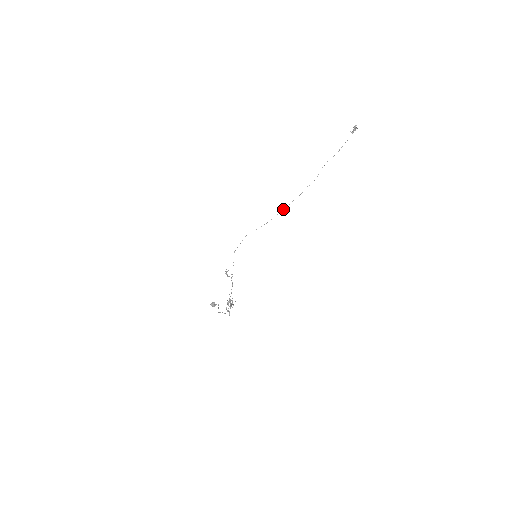
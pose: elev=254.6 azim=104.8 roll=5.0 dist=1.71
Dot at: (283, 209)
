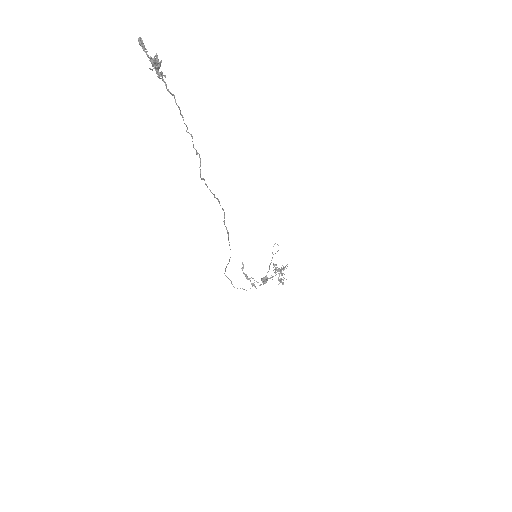
Dot at: occluded
